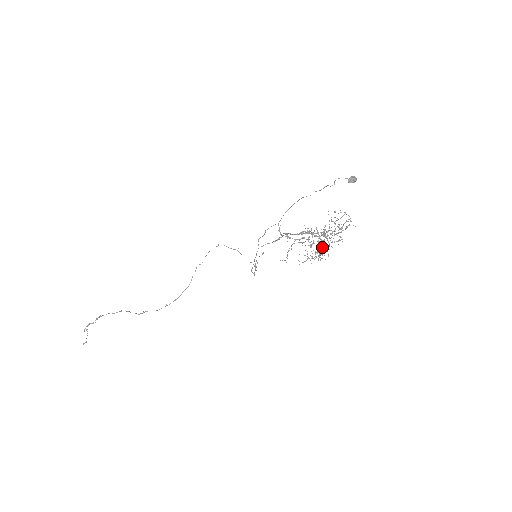
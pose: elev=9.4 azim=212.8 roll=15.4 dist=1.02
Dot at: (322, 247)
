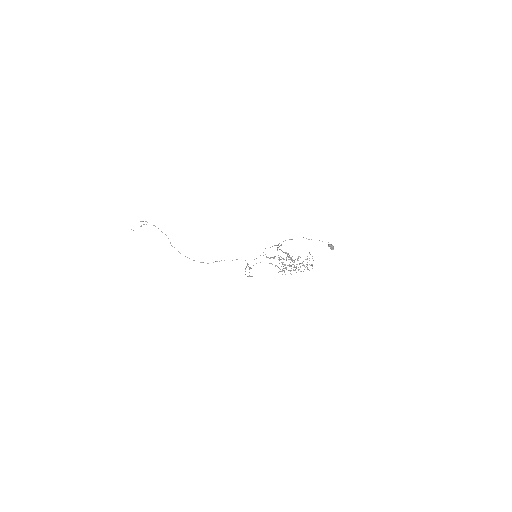
Dot at: (288, 265)
